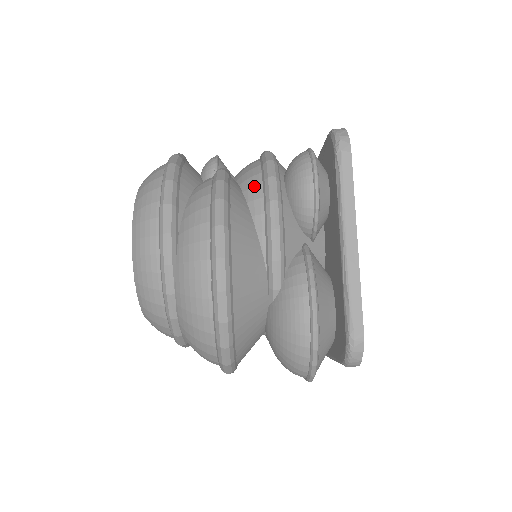
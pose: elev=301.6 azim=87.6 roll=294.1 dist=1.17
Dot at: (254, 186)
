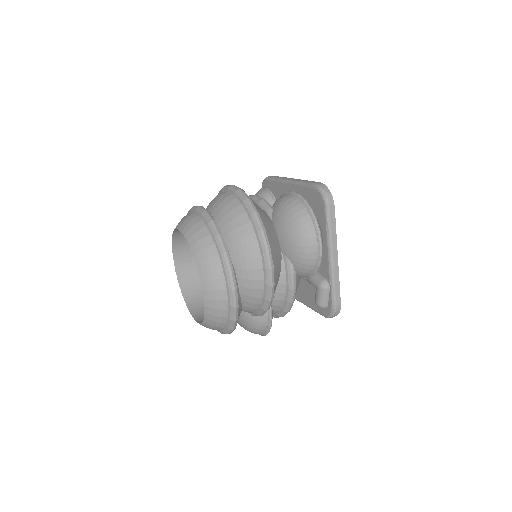
Dot at: occluded
